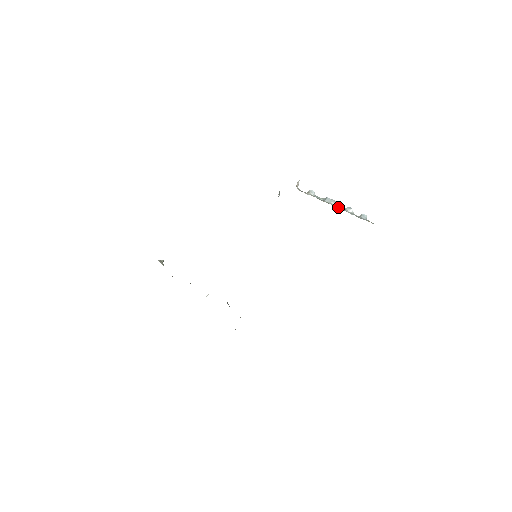
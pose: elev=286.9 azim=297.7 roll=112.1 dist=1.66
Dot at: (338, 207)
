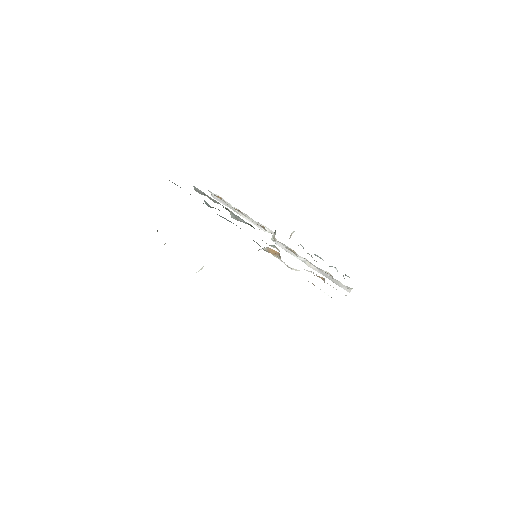
Dot at: occluded
